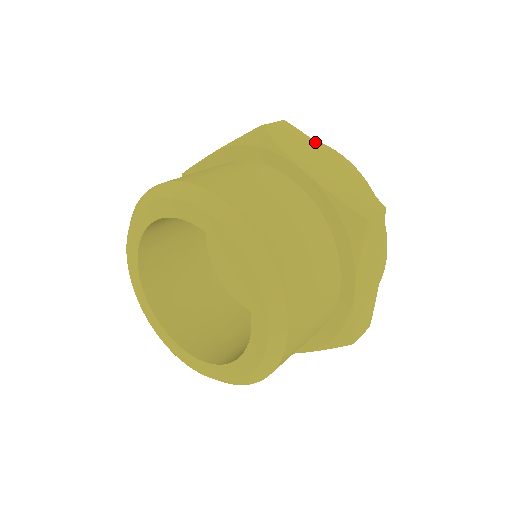
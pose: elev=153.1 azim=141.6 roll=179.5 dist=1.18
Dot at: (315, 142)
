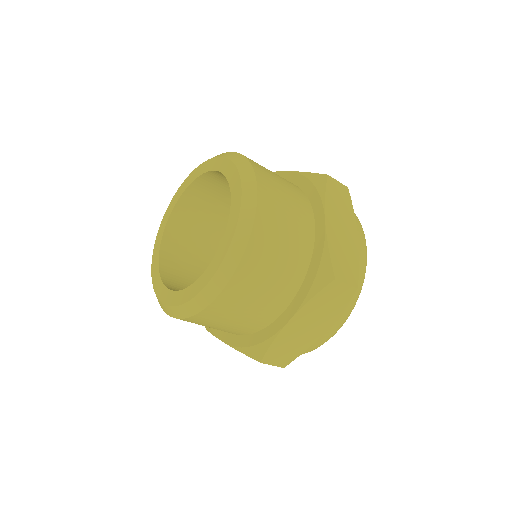
Dot at: occluded
